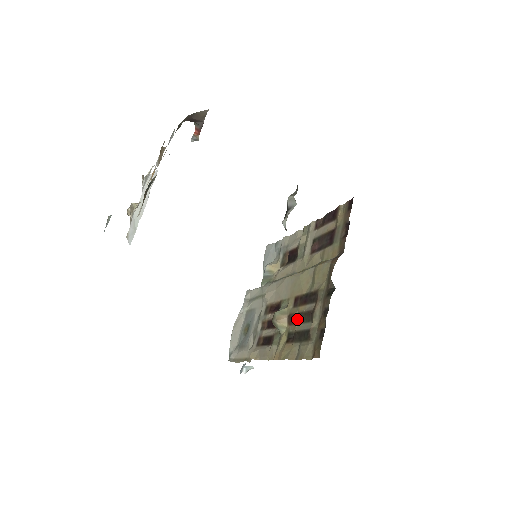
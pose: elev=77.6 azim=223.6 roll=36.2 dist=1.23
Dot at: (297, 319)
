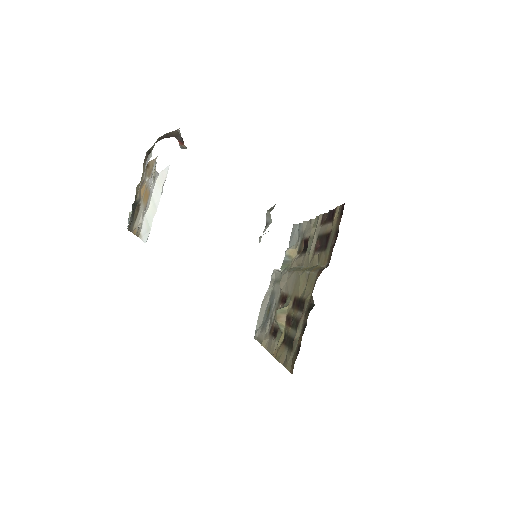
Dot at: (291, 322)
